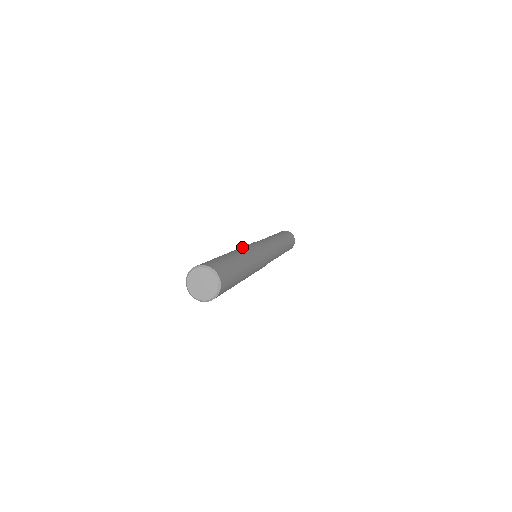
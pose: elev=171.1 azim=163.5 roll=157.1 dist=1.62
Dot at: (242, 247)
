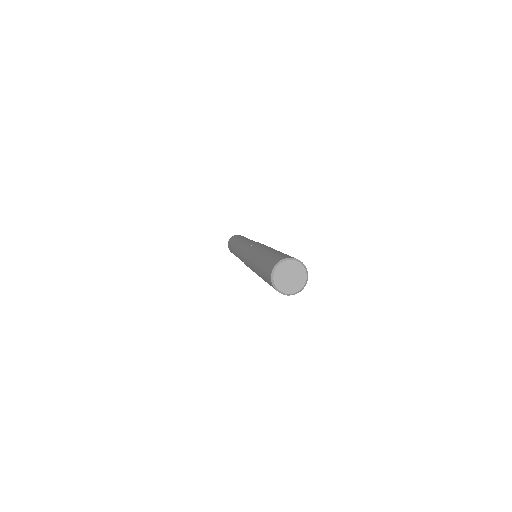
Dot at: (260, 246)
